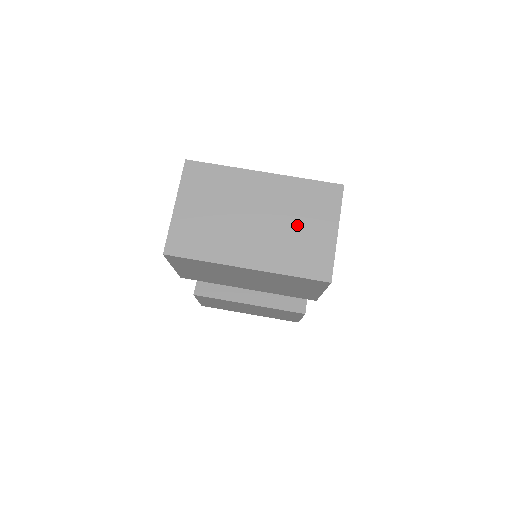
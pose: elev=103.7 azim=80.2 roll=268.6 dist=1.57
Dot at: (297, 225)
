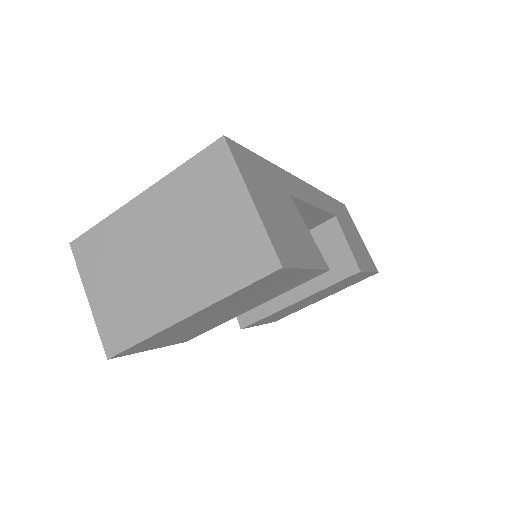
Dot at: (205, 227)
